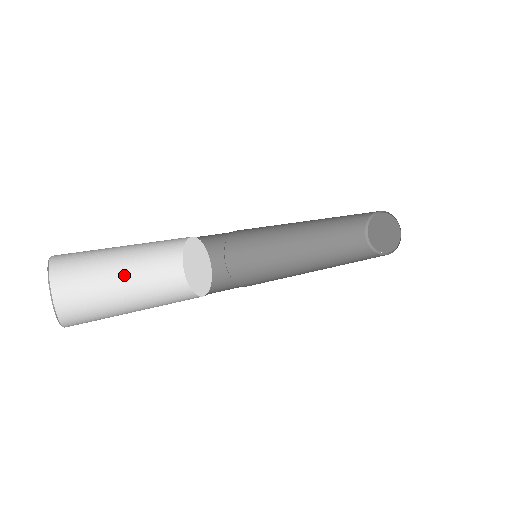
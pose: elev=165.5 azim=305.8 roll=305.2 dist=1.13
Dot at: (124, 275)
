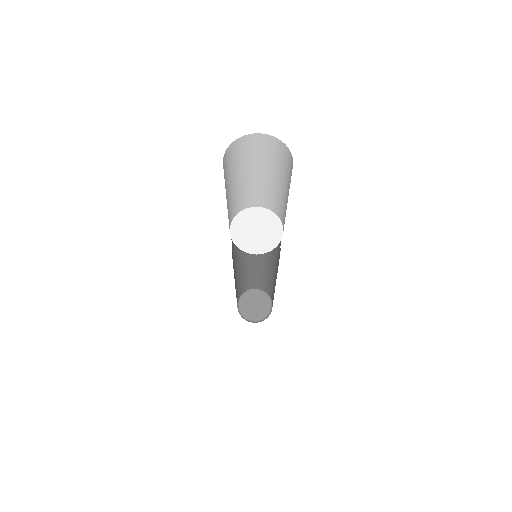
Dot at: (233, 186)
